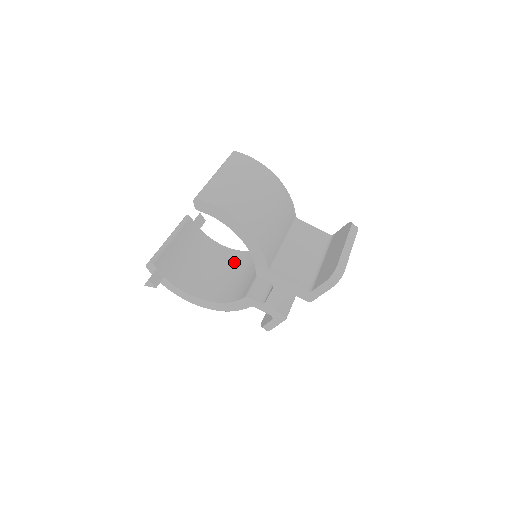
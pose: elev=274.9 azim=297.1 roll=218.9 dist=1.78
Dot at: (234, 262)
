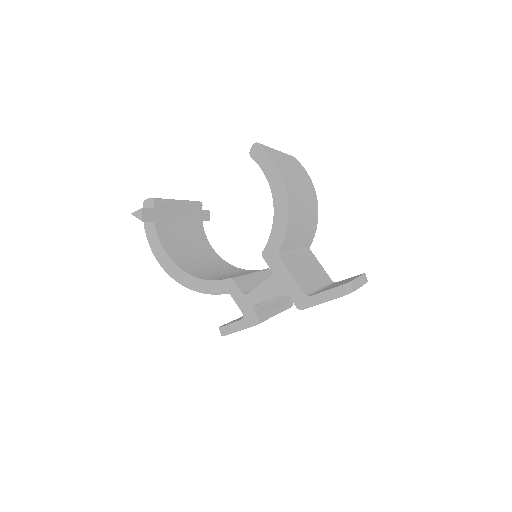
Dot at: (219, 265)
